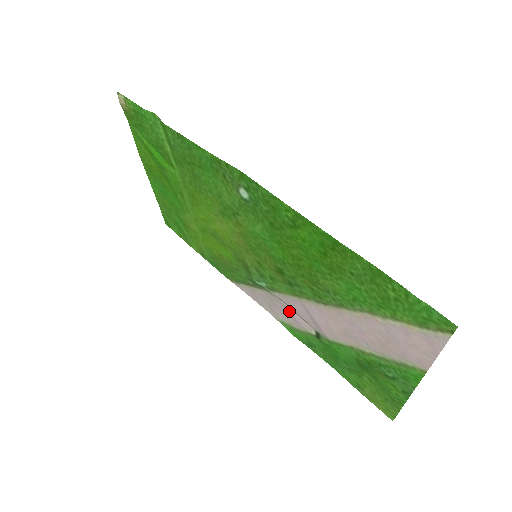
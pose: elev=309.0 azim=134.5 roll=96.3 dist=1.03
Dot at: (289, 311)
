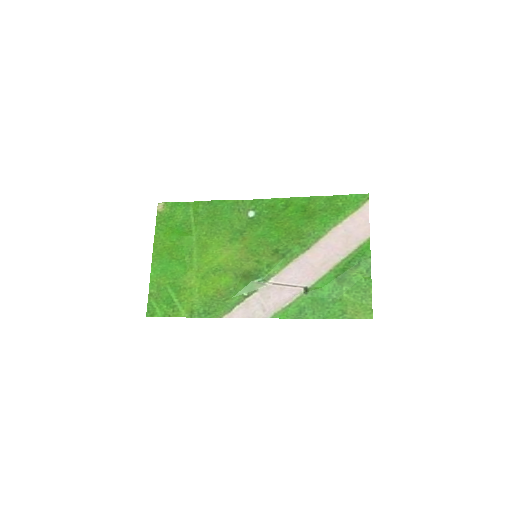
Dot at: (282, 290)
